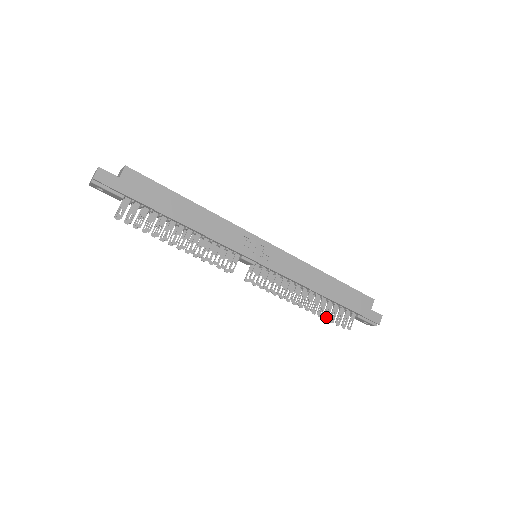
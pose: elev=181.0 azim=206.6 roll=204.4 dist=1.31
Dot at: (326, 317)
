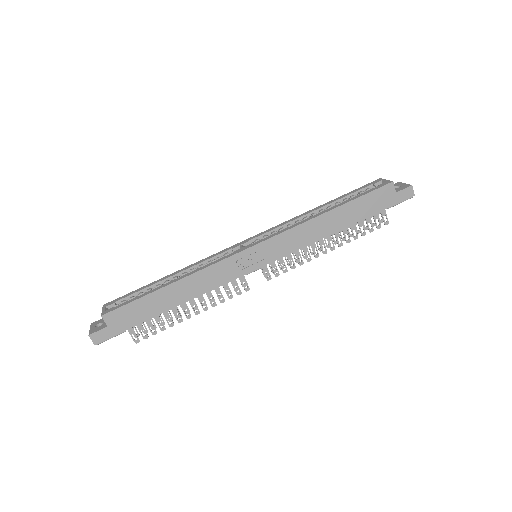
Dot at: (357, 237)
